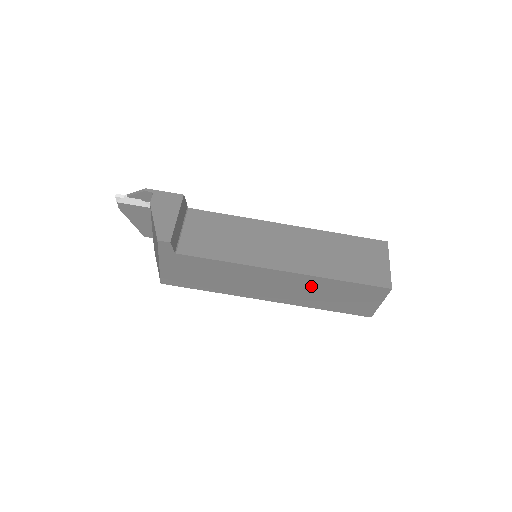
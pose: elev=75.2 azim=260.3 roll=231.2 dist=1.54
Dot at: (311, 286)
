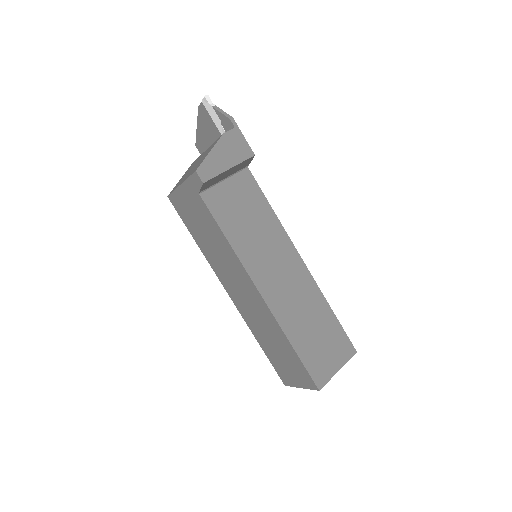
Dot at: (268, 323)
